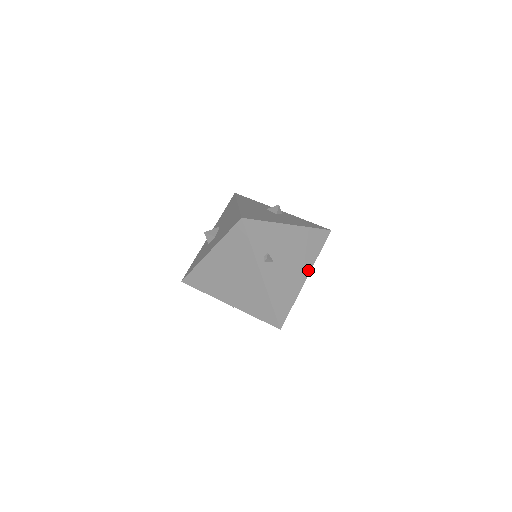
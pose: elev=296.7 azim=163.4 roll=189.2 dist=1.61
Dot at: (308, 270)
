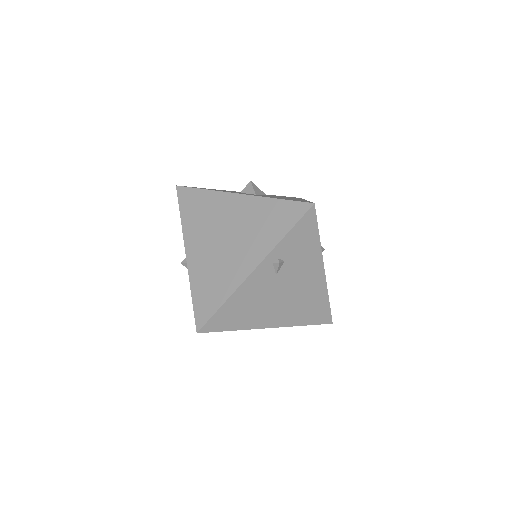
Dot at: (280, 324)
